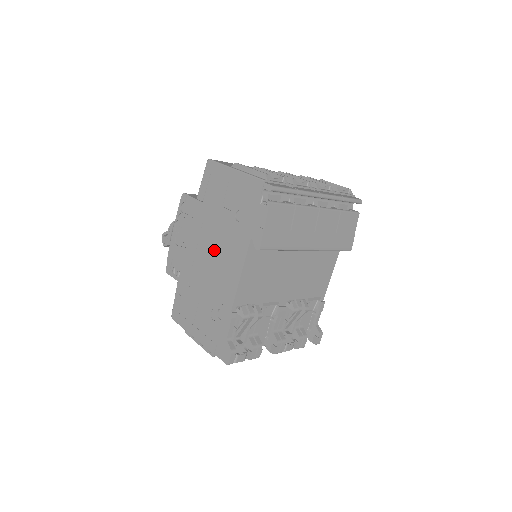
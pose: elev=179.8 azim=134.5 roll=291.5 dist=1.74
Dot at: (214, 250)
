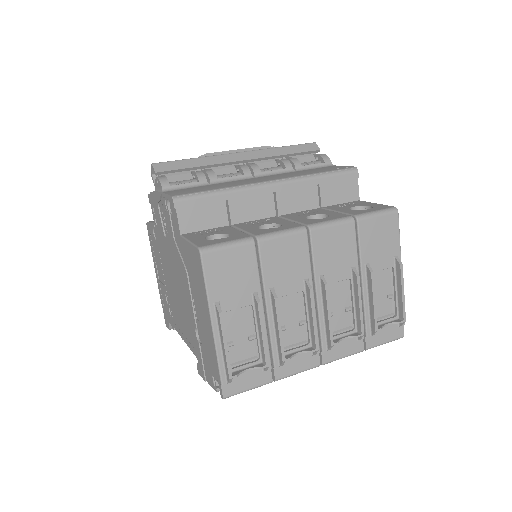
Dot at: (177, 291)
